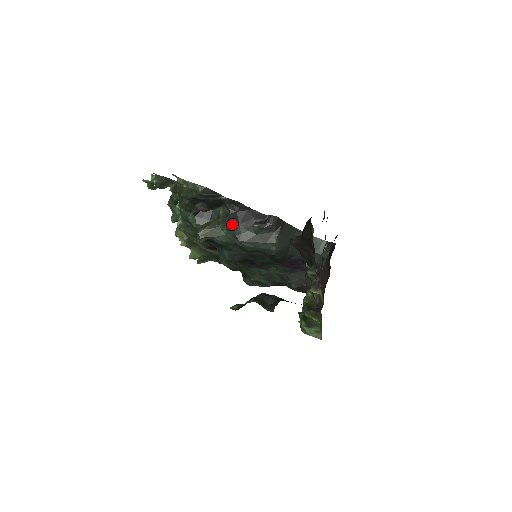
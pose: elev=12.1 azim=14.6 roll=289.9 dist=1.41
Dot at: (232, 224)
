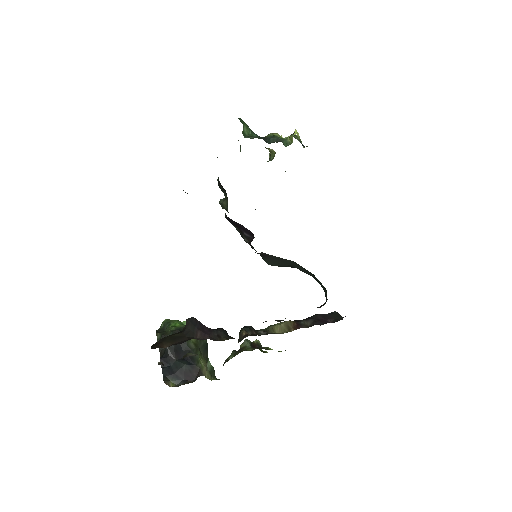
Dot at: (229, 221)
